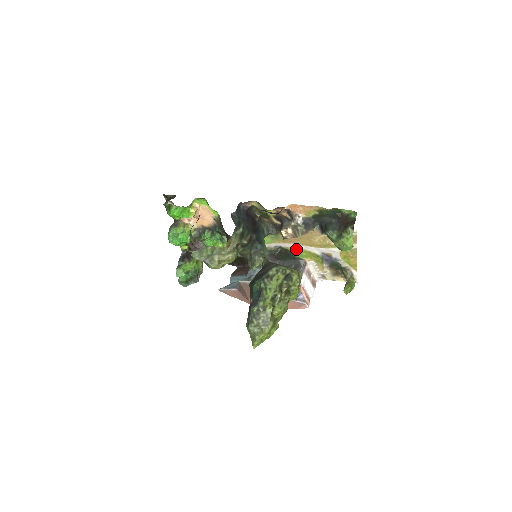
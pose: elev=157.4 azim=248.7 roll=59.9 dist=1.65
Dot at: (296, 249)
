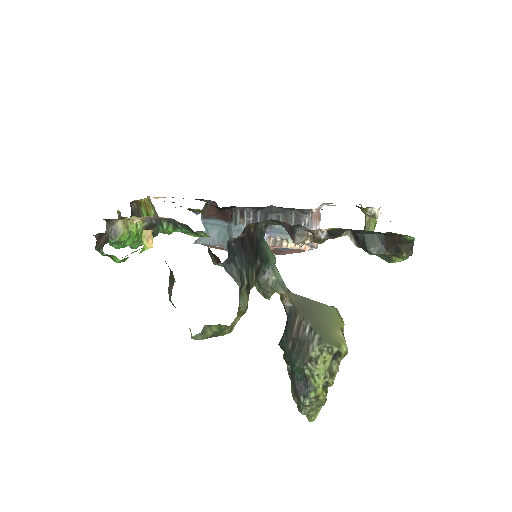
Dot at: occluded
